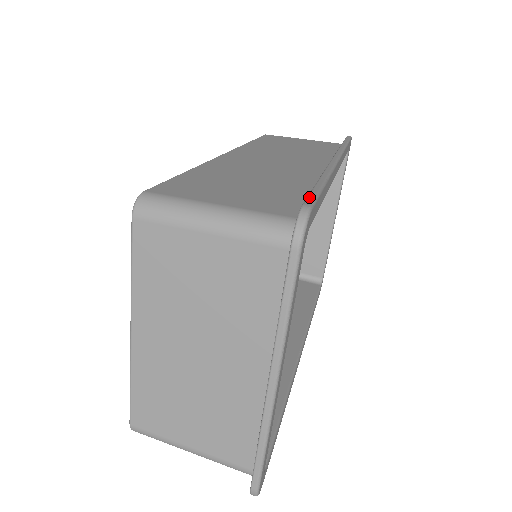
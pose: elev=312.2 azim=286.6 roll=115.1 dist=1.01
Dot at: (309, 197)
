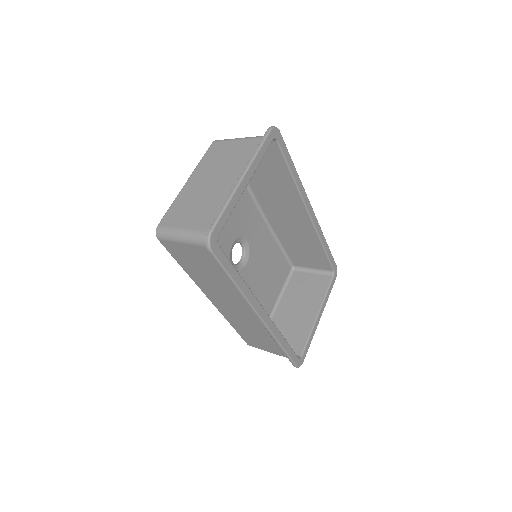
Dot at: (282, 140)
